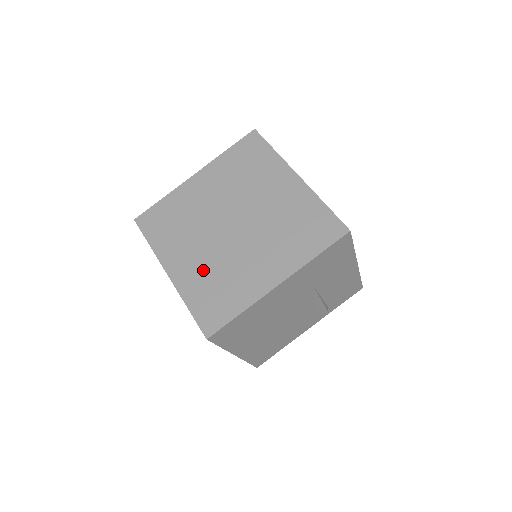
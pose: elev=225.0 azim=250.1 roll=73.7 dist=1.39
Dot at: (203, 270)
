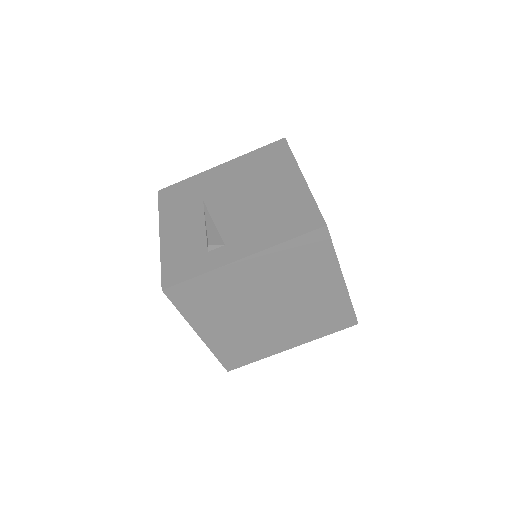
Dot at: (234, 336)
